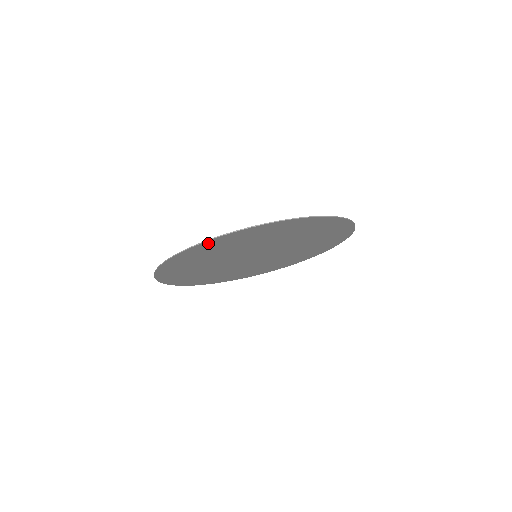
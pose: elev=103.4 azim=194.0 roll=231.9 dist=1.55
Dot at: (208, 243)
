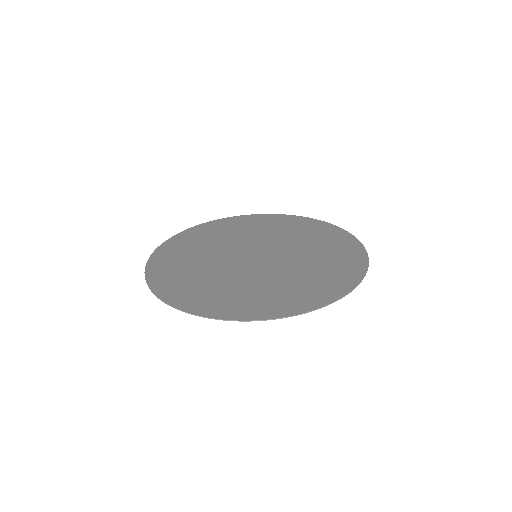
Dot at: (152, 273)
